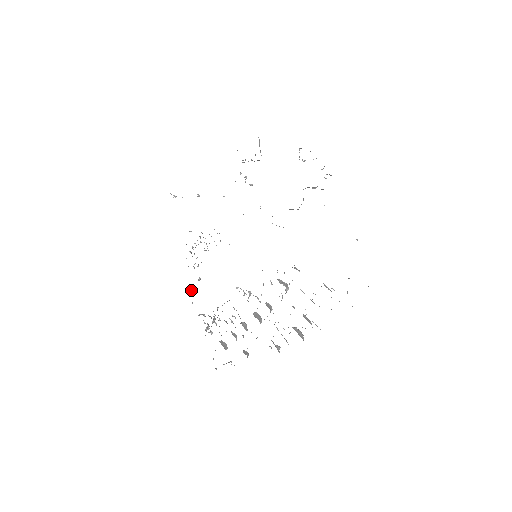
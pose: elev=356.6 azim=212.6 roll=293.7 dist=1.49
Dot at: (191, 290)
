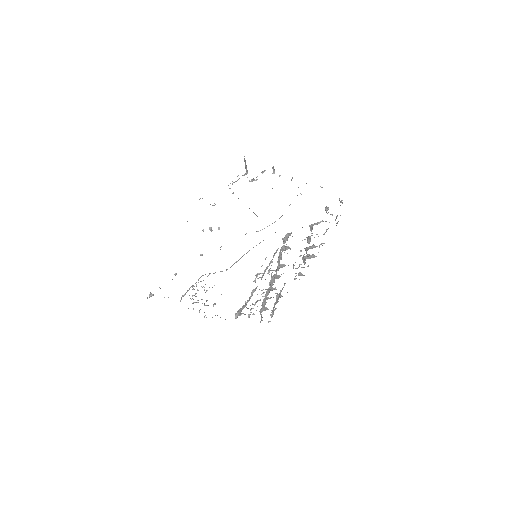
Dot at: occluded
